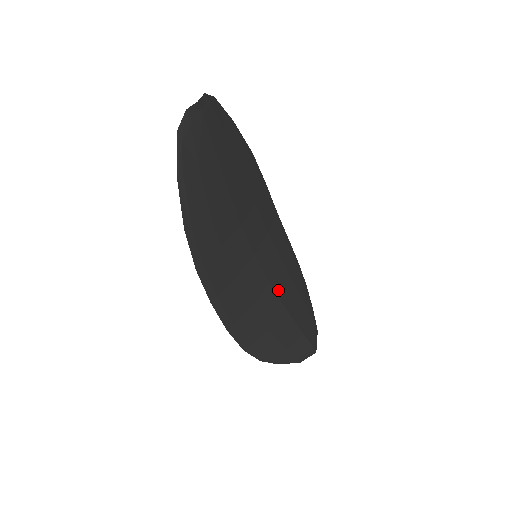
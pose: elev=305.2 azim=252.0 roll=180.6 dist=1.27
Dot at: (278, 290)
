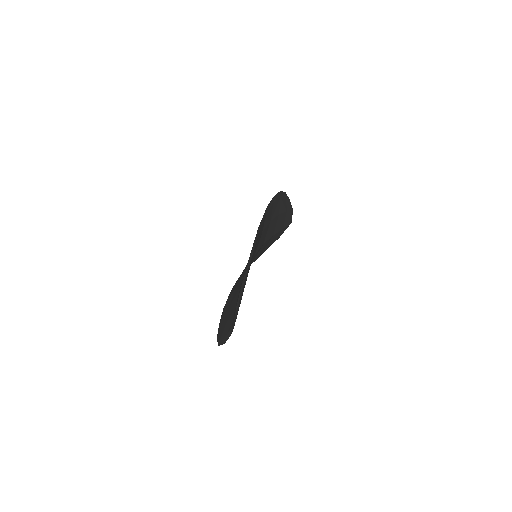
Dot at: (268, 237)
